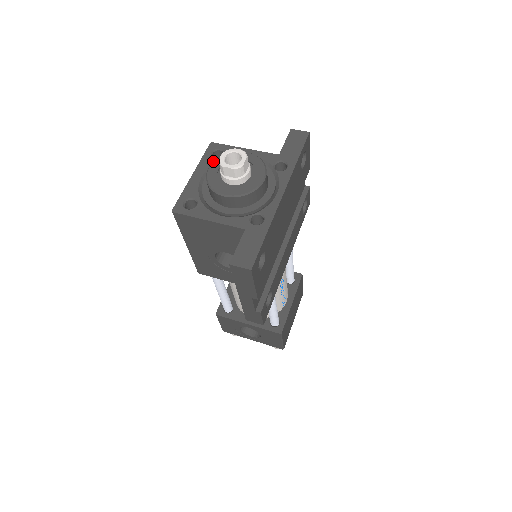
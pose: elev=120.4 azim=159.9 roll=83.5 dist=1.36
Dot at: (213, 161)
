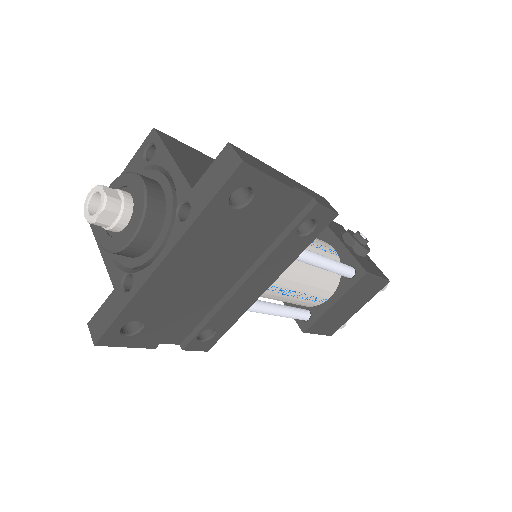
Dot at: (140, 163)
